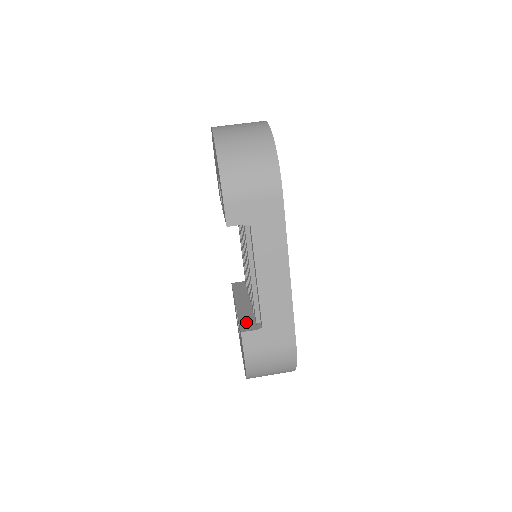
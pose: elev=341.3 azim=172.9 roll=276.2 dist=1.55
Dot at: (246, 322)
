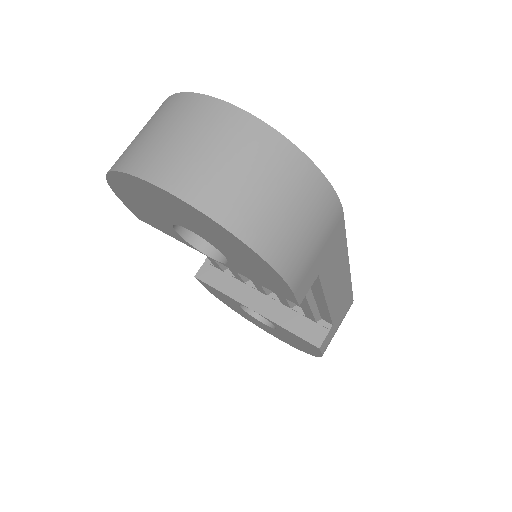
Dot at: (303, 329)
